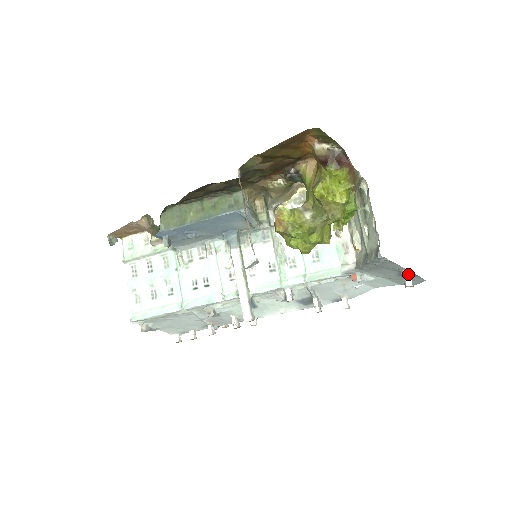
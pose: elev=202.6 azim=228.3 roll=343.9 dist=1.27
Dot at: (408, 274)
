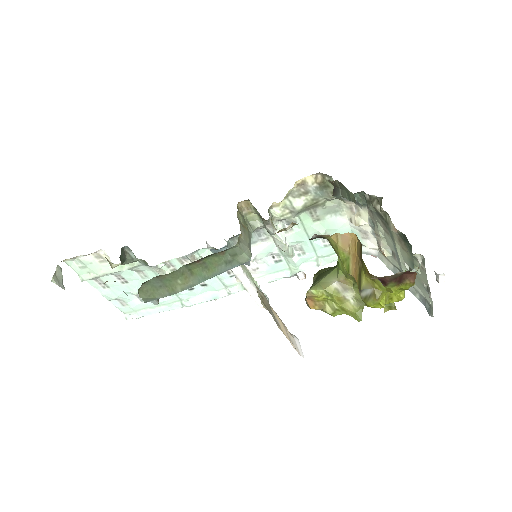
Dot at: (442, 274)
